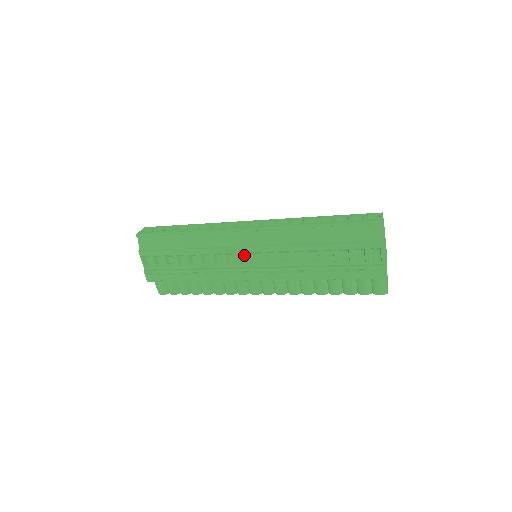
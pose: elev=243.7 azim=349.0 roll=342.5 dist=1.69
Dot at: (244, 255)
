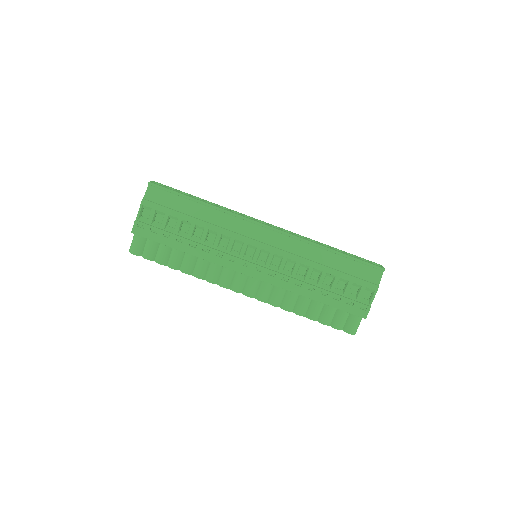
Dot at: (250, 249)
